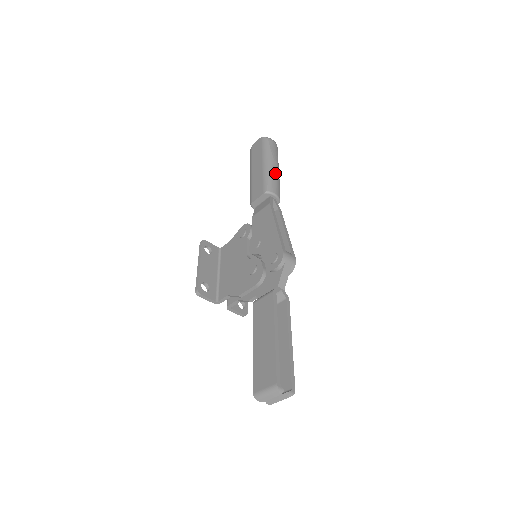
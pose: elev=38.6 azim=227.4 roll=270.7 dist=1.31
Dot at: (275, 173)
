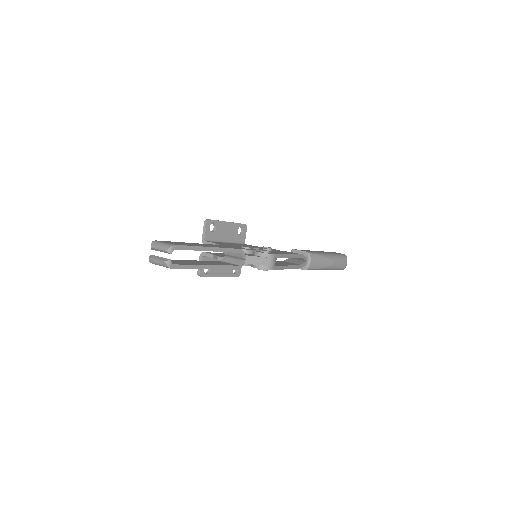
Dot at: (325, 262)
